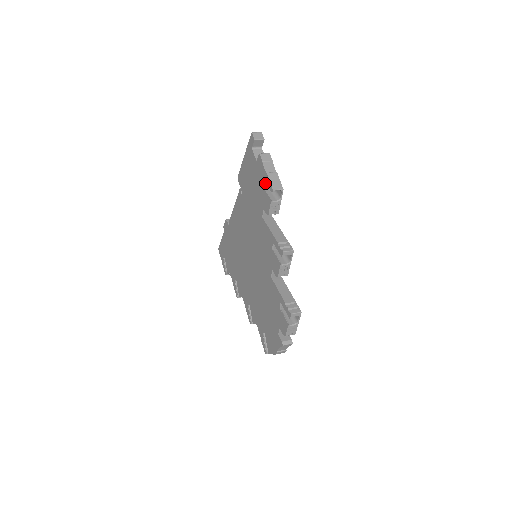
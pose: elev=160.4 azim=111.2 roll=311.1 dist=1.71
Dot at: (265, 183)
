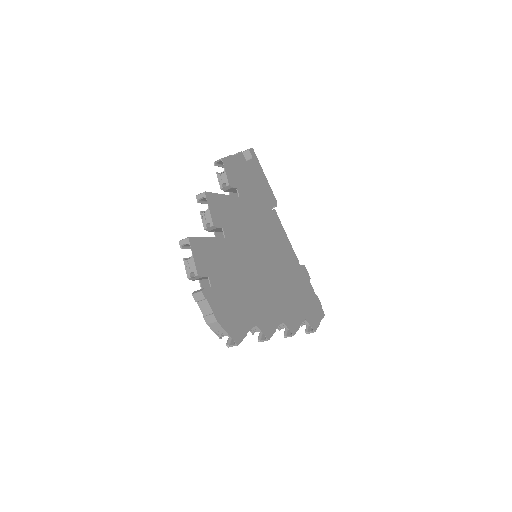
Dot at: occluded
